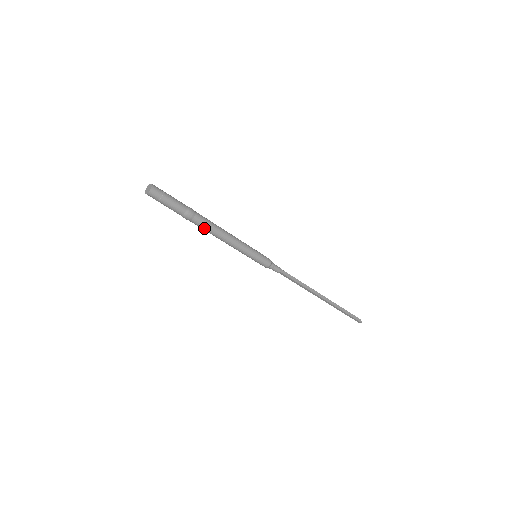
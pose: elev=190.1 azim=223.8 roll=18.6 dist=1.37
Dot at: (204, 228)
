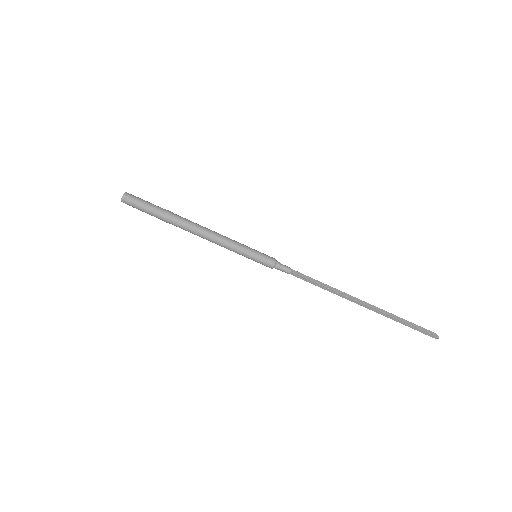
Dot at: (186, 229)
